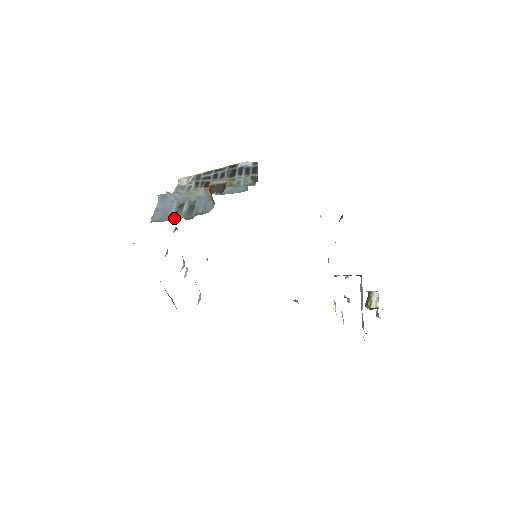
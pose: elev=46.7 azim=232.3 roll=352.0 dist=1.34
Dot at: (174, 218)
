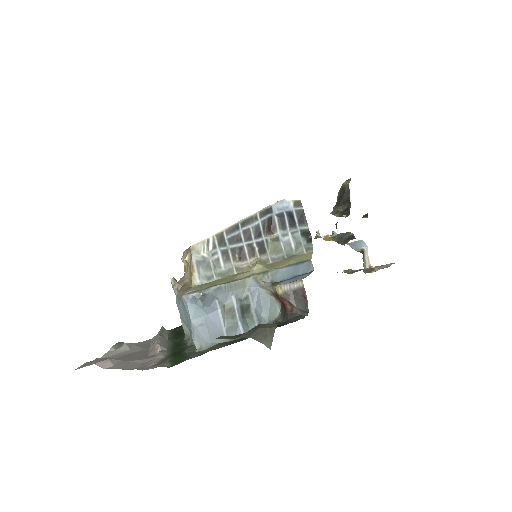
Dot at: (231, 335)
